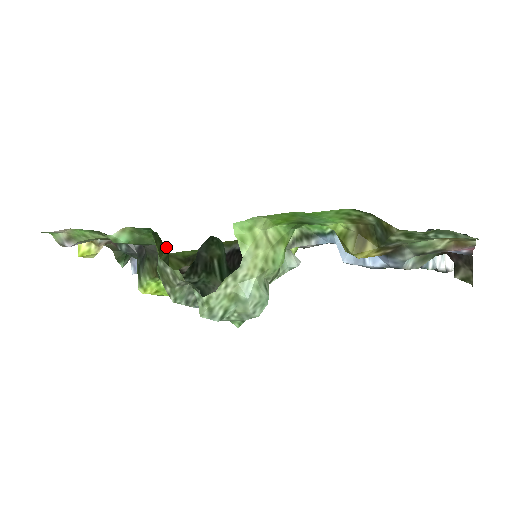
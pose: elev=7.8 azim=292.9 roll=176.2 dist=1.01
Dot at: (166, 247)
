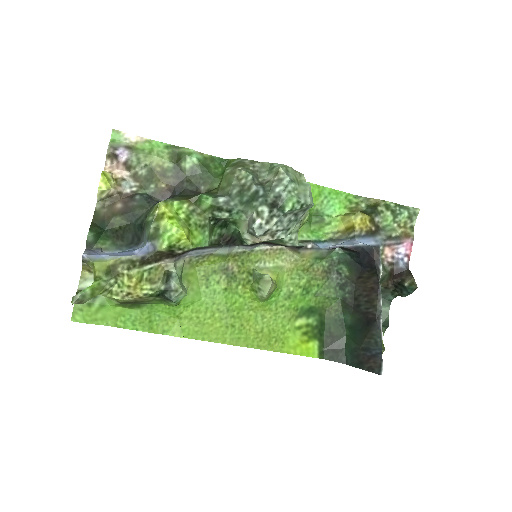
Dot at: (214, 187)
